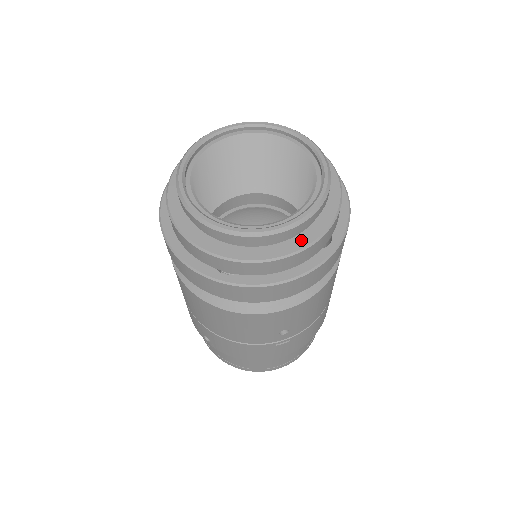
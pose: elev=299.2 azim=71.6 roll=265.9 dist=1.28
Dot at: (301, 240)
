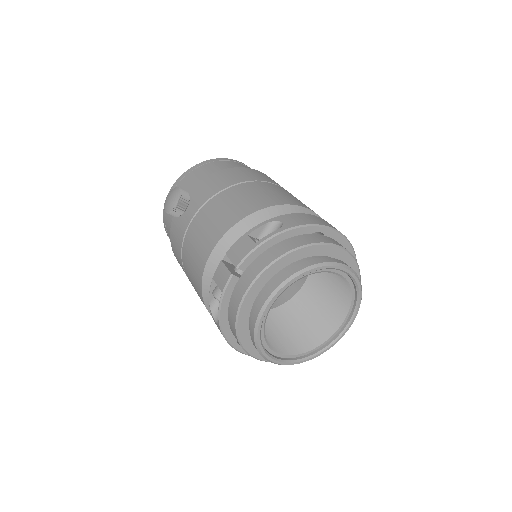
Dot at: occluded
